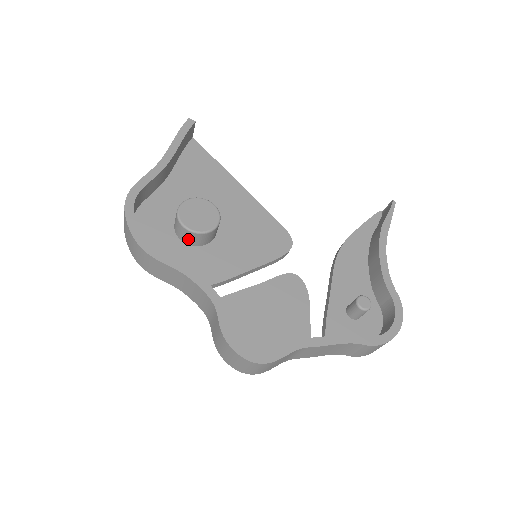
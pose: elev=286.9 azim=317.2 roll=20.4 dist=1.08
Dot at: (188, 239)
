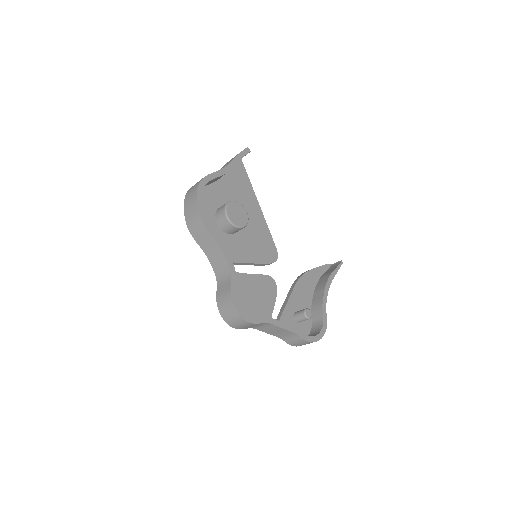
Dot at: (223, 226)
